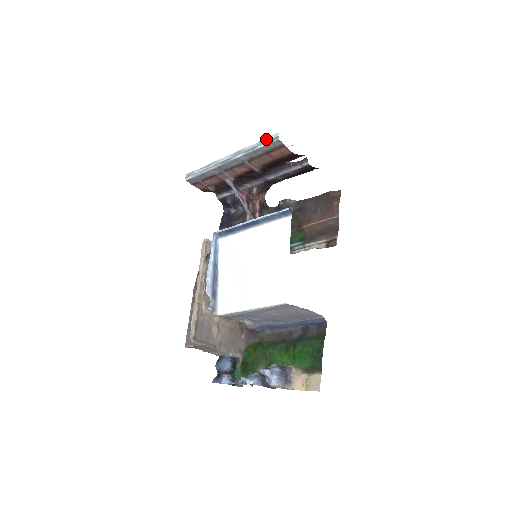
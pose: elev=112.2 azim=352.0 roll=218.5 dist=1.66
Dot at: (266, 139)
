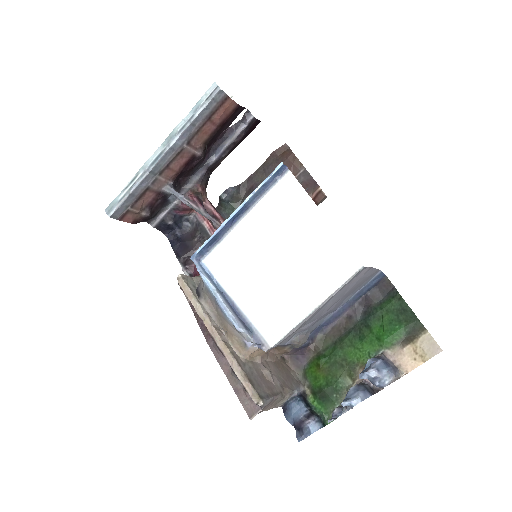
Dot at: (201, 99)
